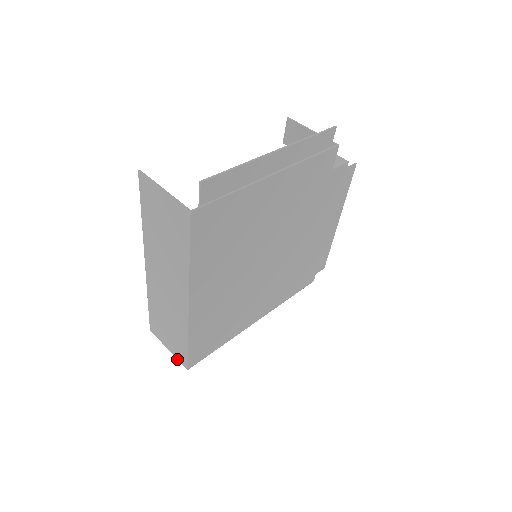
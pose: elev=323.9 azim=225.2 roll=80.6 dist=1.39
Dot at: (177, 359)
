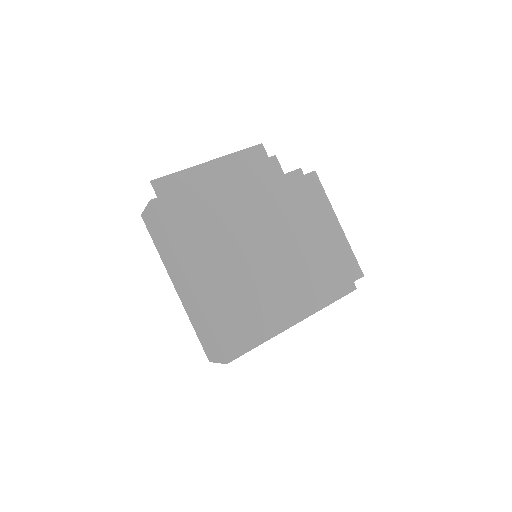
Dot at: (222, 363)
